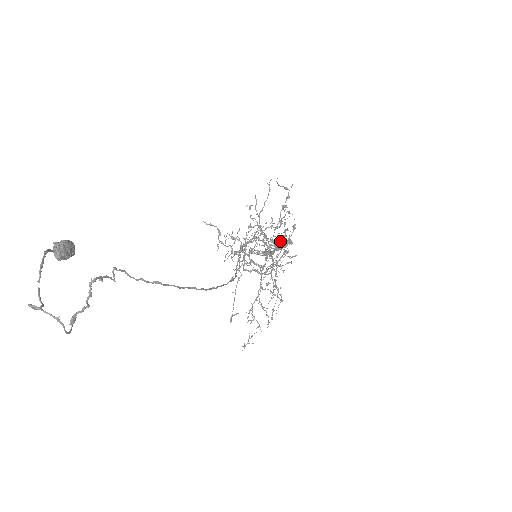
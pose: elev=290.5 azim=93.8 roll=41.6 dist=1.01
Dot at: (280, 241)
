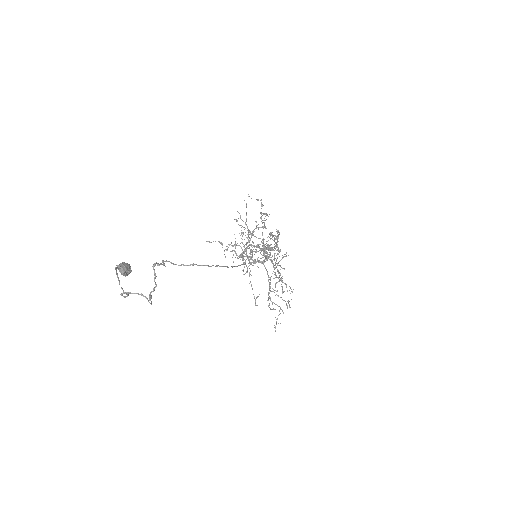
Dot at: occluded
